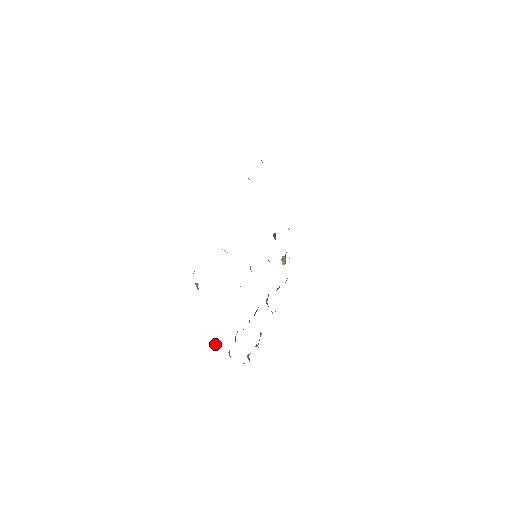
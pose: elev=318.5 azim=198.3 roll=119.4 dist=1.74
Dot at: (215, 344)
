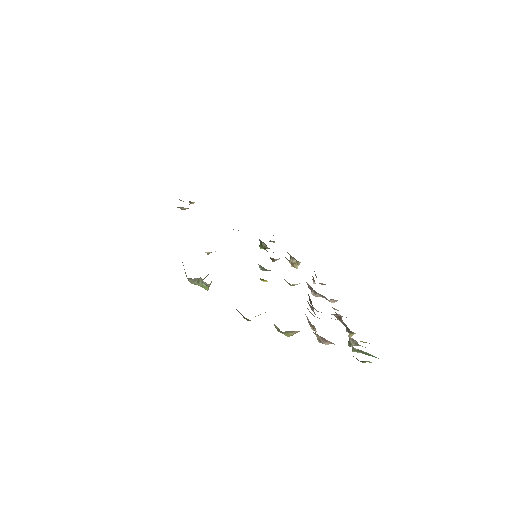
Dot at: (289, 335)
